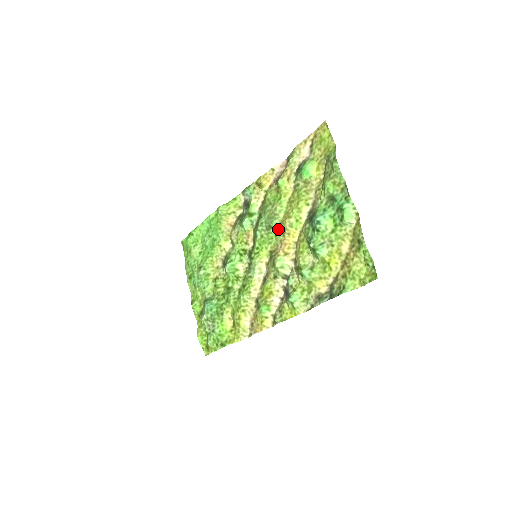
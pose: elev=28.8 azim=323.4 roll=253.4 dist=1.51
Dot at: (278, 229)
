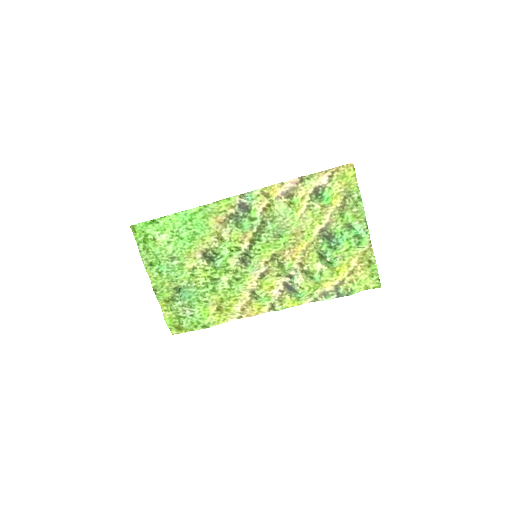
Dot at: (288, 239)
